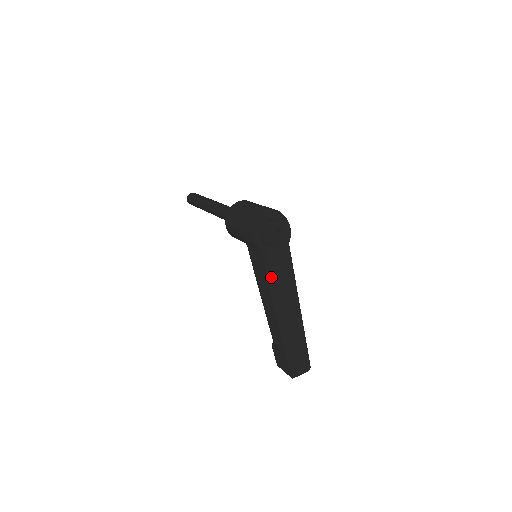
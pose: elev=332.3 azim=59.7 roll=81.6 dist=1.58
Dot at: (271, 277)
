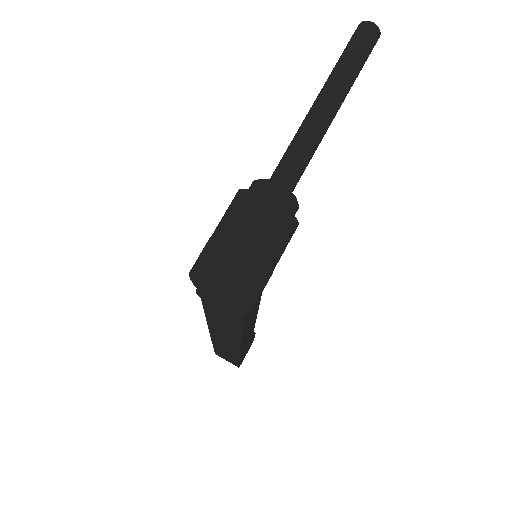
Dot at: (209, 311)
